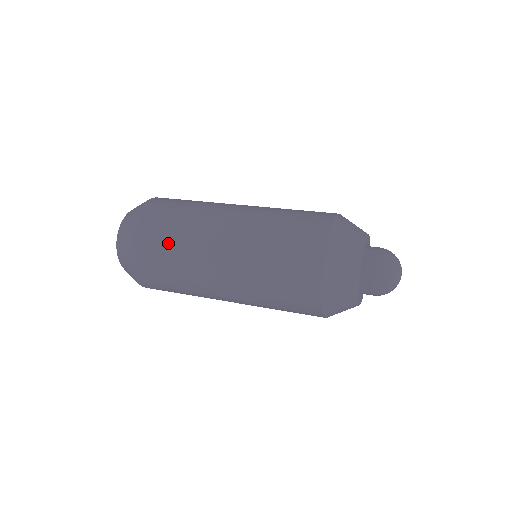
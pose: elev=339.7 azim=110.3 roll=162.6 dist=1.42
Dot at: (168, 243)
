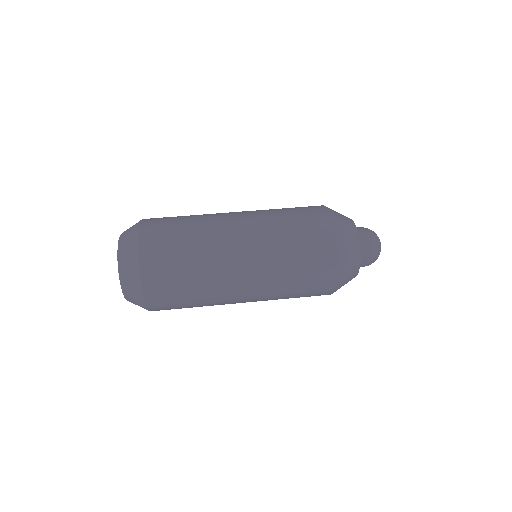
Dot at: (187, 267)
